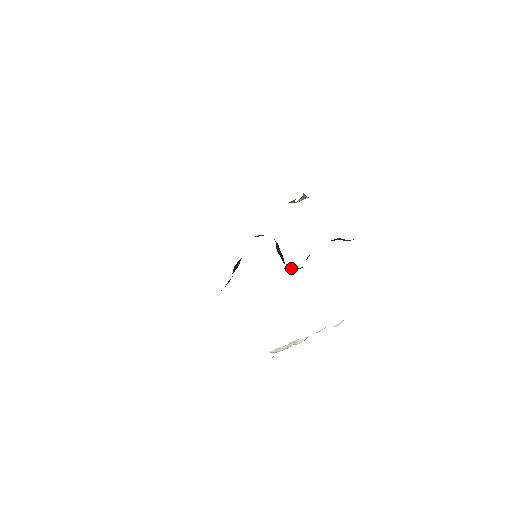
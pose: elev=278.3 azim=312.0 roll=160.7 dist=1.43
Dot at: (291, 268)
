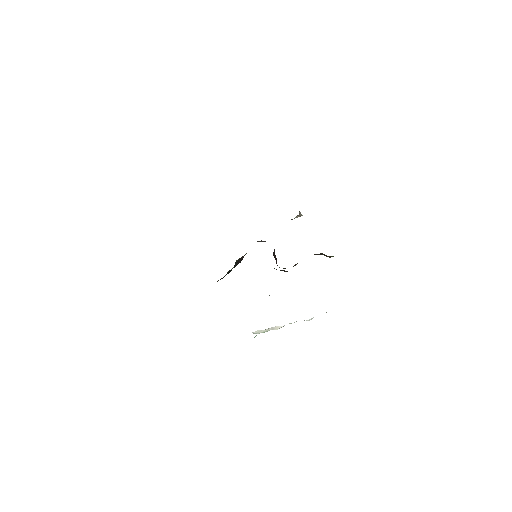
Dot at: (281, 270)
